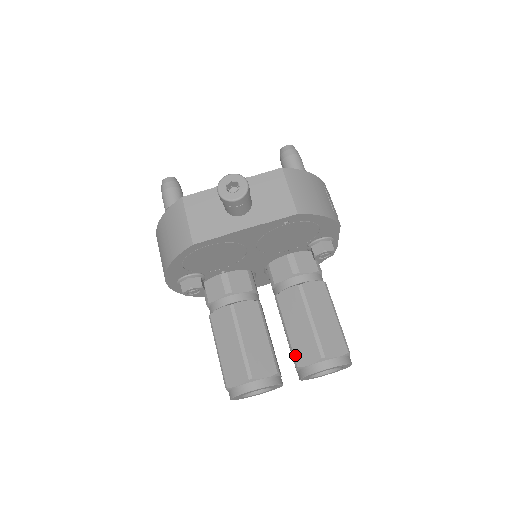
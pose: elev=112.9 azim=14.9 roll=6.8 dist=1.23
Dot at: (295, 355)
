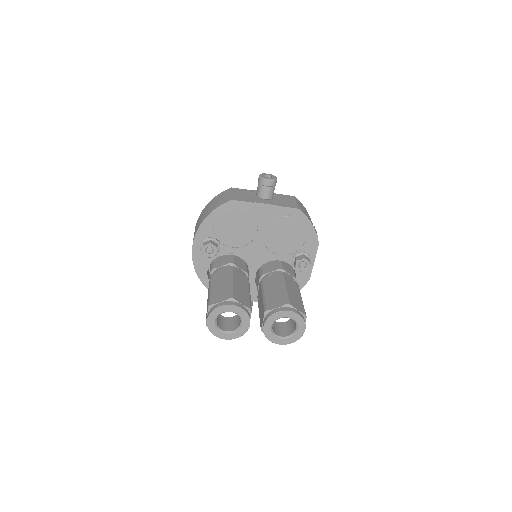
Dot at: (267, 305)
